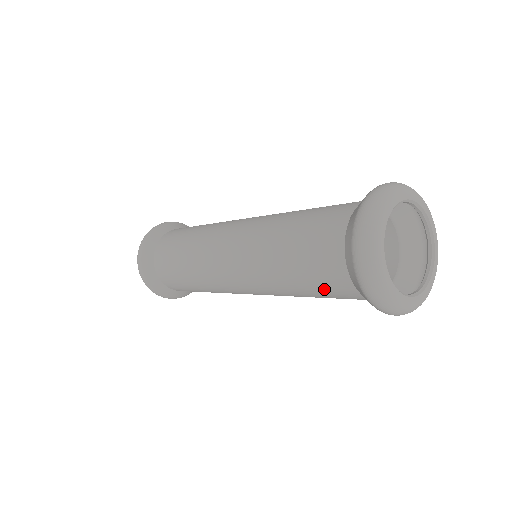
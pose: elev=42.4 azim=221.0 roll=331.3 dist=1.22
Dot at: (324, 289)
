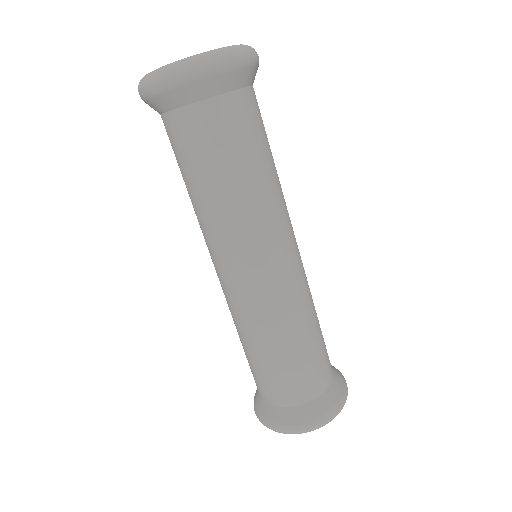
Dot at: (252, 371)
